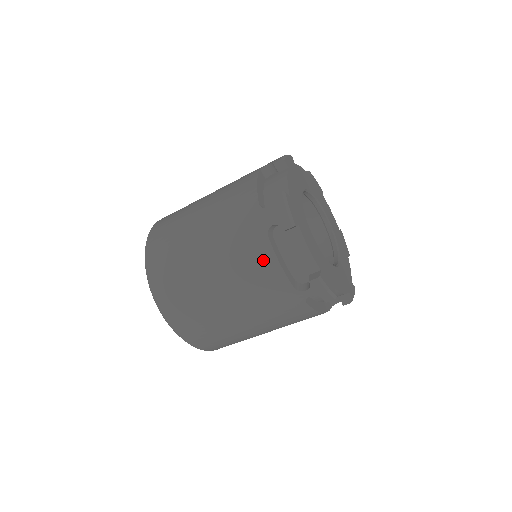
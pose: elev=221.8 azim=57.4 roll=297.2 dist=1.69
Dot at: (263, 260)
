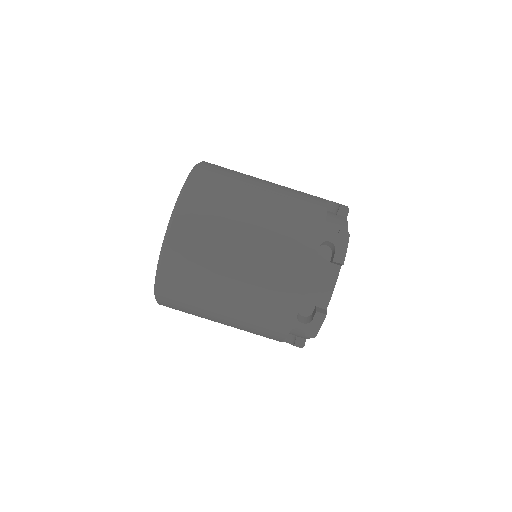
Dot at: (315, 201)
